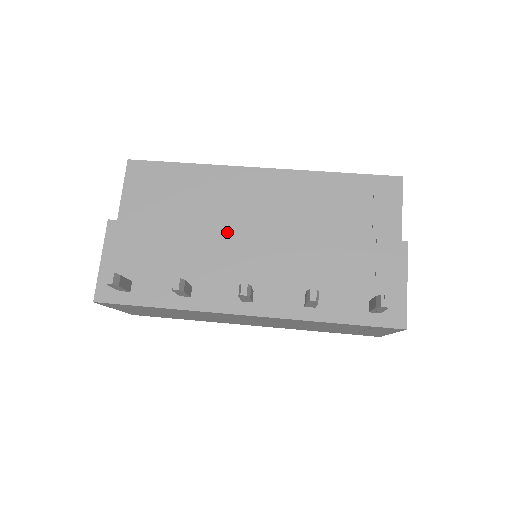
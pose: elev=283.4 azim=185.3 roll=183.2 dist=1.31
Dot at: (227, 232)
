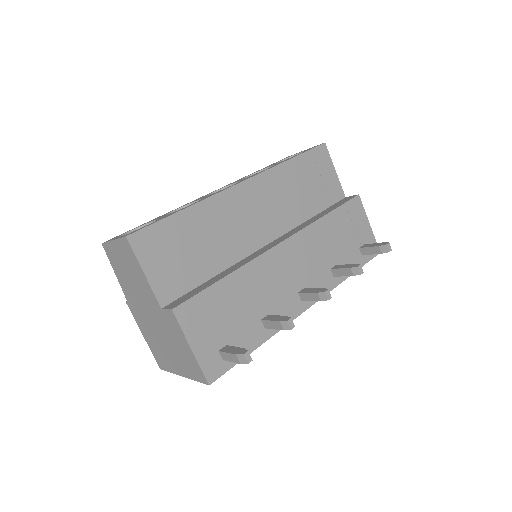
Dot at: (266, 256)
